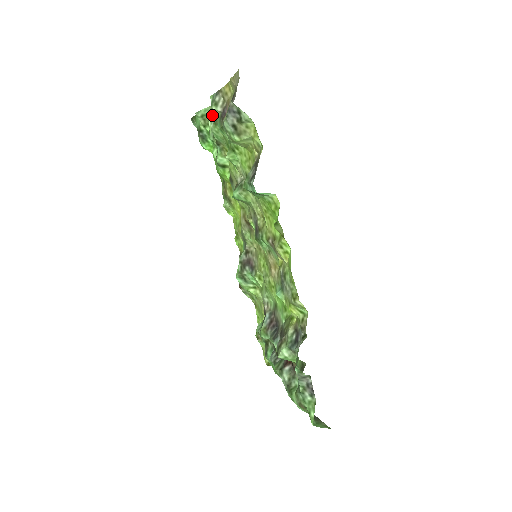
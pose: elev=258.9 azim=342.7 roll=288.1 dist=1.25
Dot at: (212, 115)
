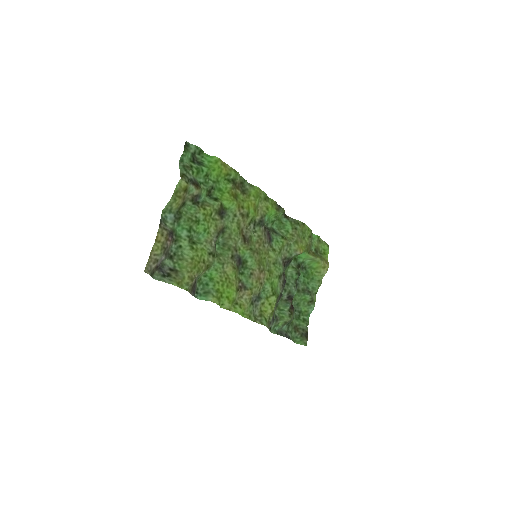
Dot at: (186, 175)
